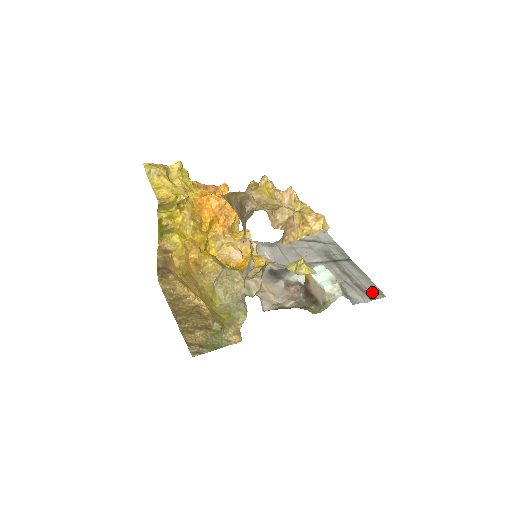
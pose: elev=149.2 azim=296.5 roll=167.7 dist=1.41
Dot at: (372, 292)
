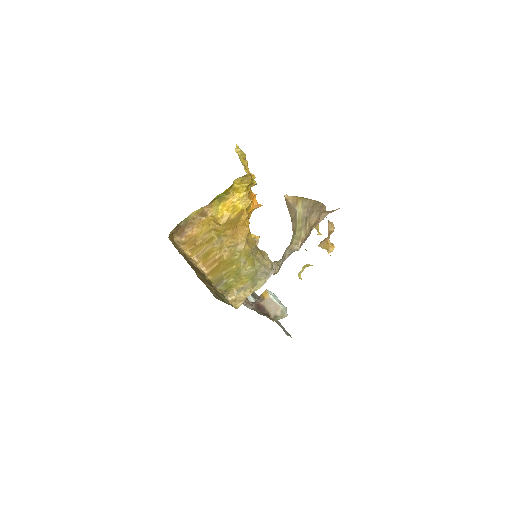
Dot at: occluded
